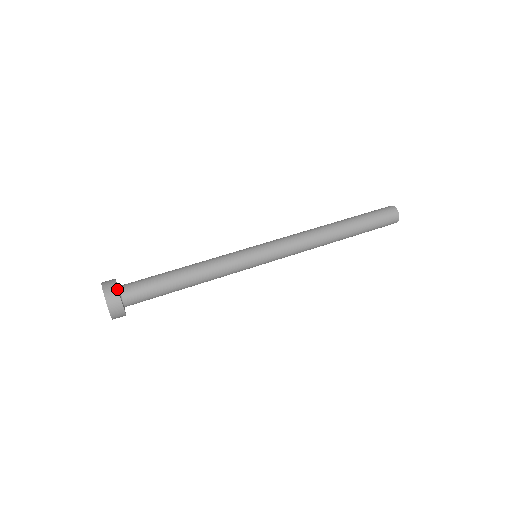
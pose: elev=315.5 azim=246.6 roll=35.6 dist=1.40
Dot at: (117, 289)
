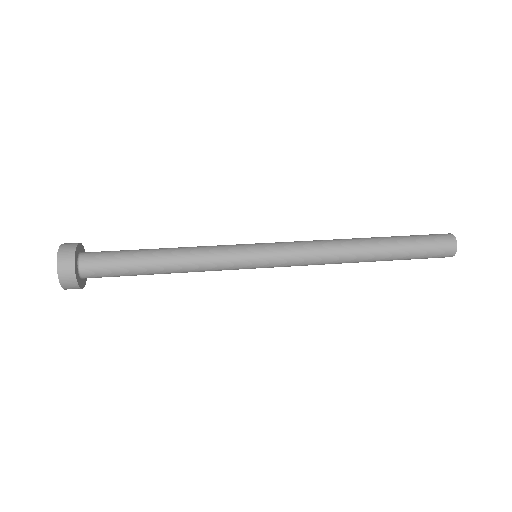
Dot at: (74, 258)
